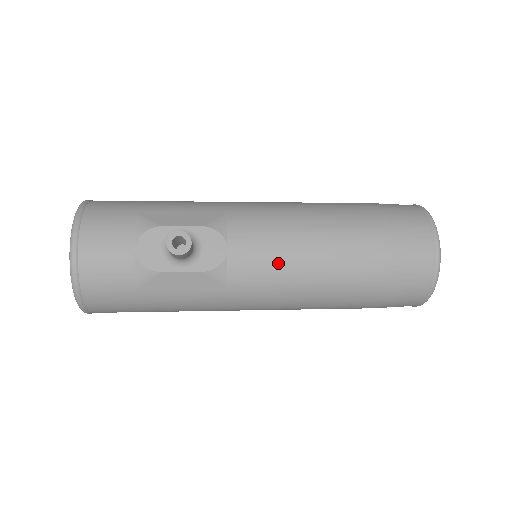
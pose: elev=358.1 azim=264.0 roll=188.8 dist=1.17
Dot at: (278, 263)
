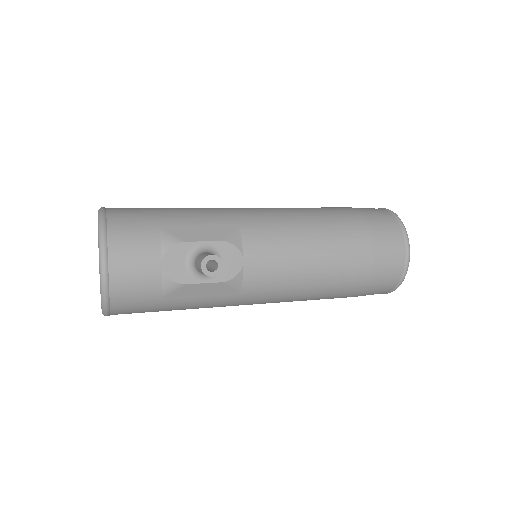
Dot at: (285, 271)
